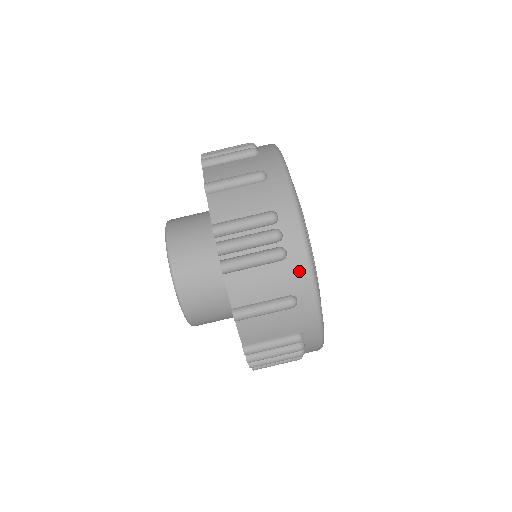
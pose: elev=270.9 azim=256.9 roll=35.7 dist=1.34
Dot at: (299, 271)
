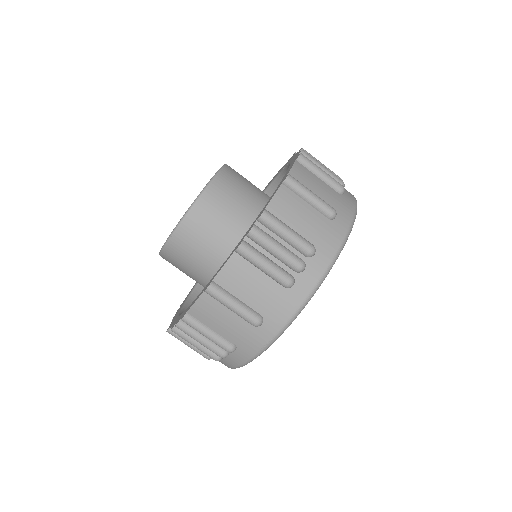
Dot at: (223, 363)
